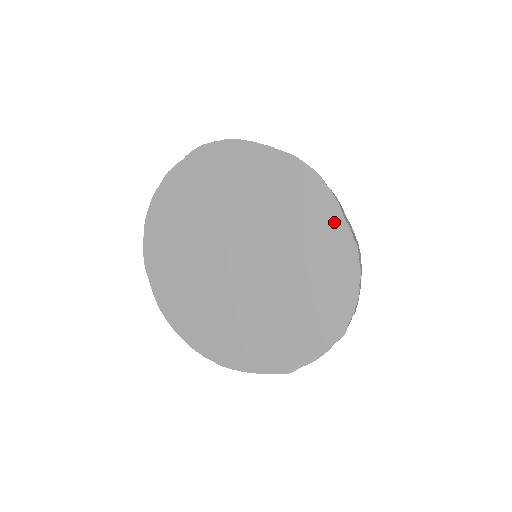
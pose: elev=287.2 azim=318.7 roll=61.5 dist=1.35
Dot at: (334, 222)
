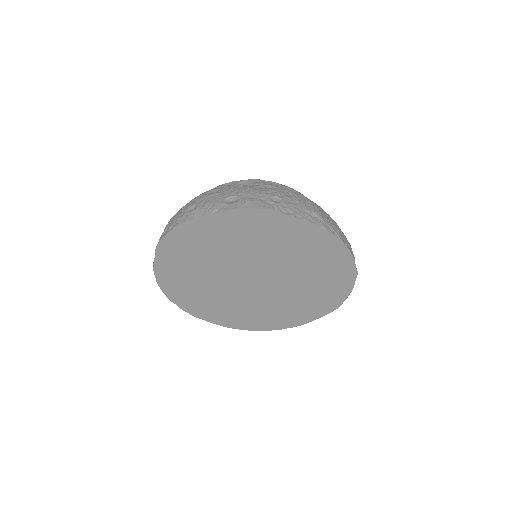
Dot at: (299, 227)
